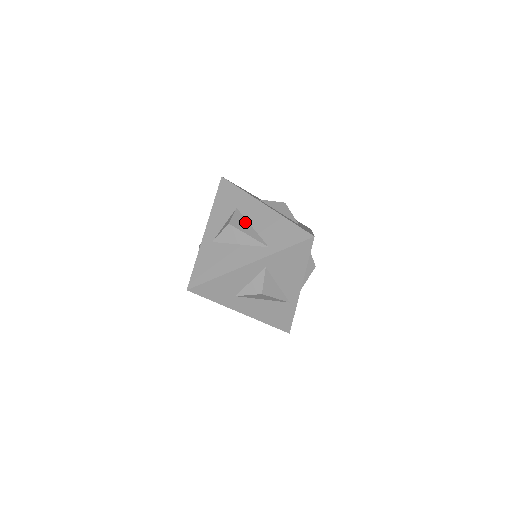
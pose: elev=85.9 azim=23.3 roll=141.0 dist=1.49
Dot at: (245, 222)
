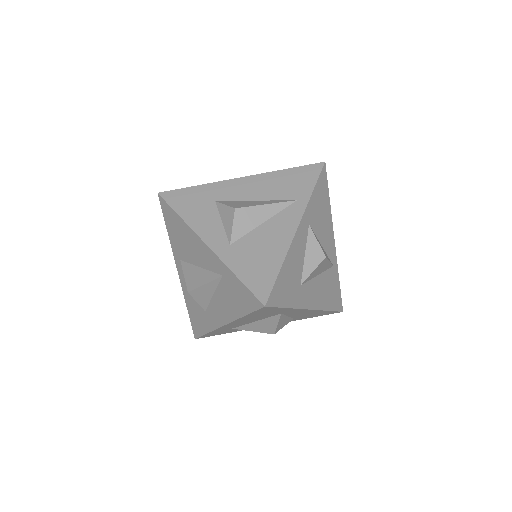
Dot at: (244, 202)
